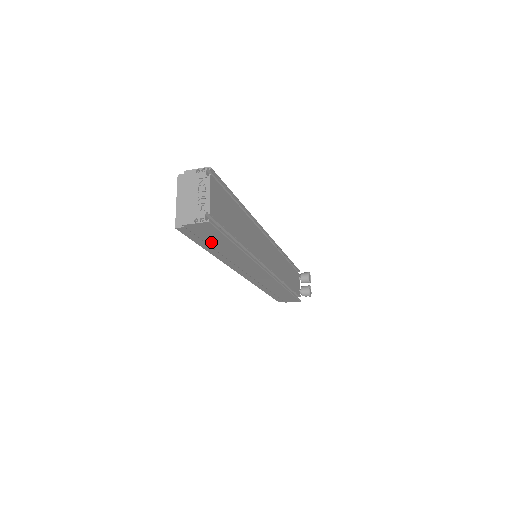
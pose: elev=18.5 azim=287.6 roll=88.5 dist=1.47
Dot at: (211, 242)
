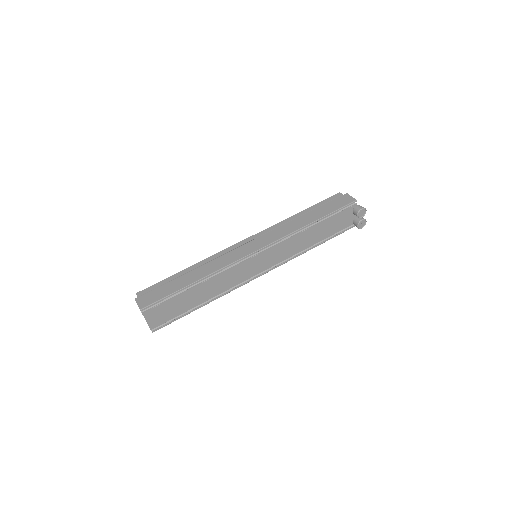
Dot at: occluded
